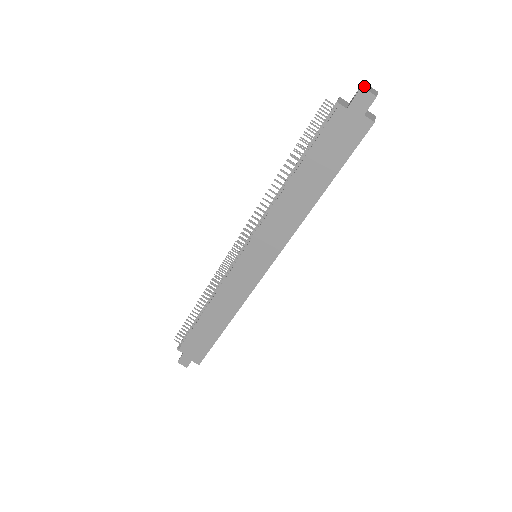
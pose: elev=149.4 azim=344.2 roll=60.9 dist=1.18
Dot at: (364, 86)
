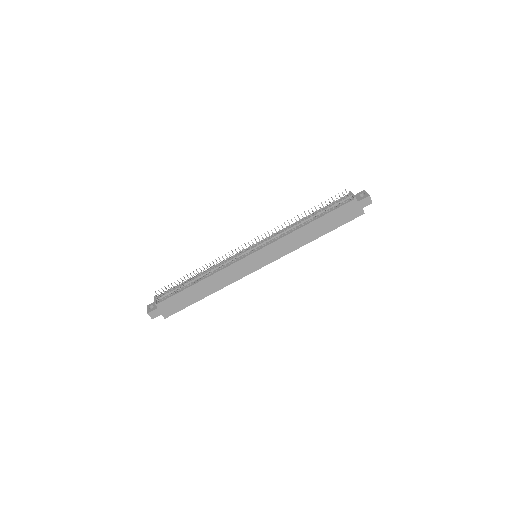
Dot at: (368, 194)
